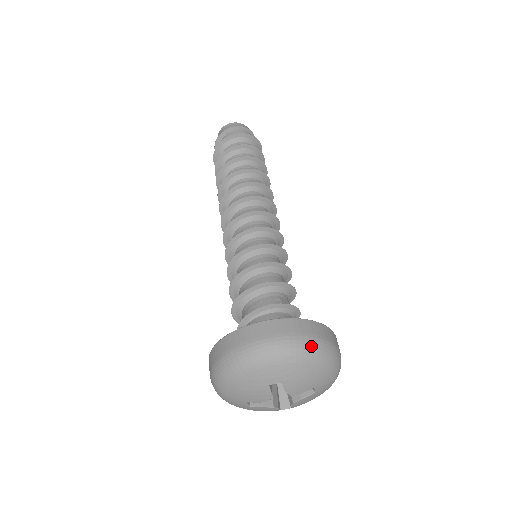
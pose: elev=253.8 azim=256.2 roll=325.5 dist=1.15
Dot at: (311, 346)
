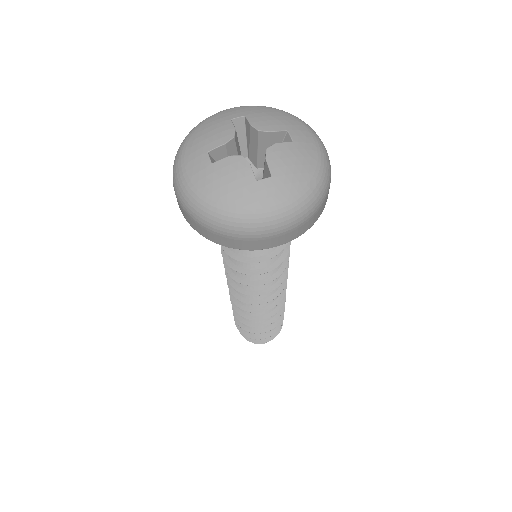
Dot at: occluded
